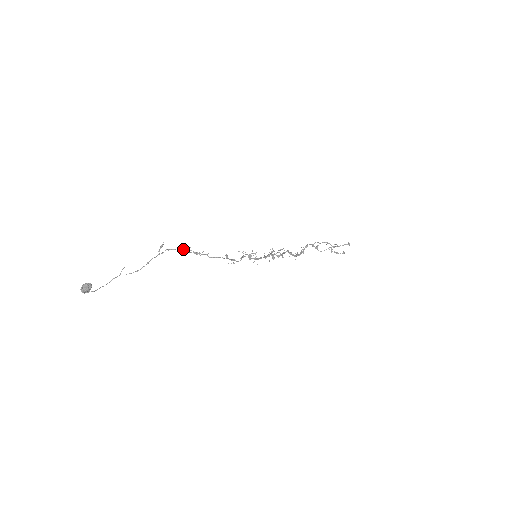
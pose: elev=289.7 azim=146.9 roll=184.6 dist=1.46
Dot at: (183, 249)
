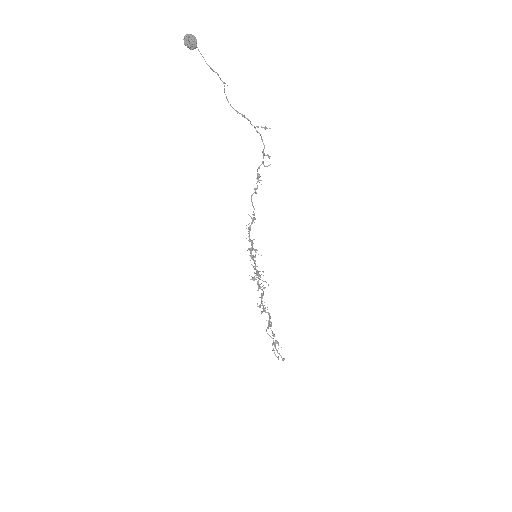
Dot at: occluded
